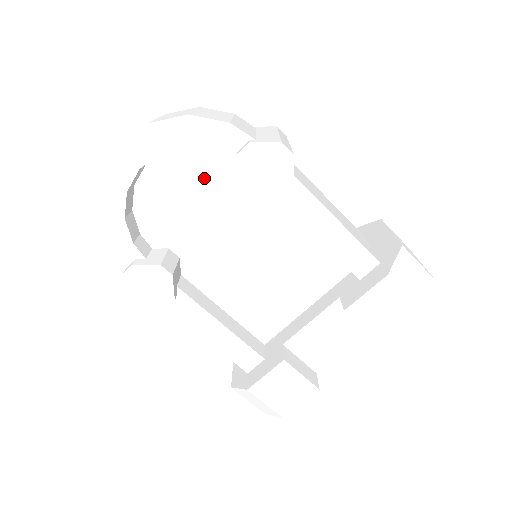
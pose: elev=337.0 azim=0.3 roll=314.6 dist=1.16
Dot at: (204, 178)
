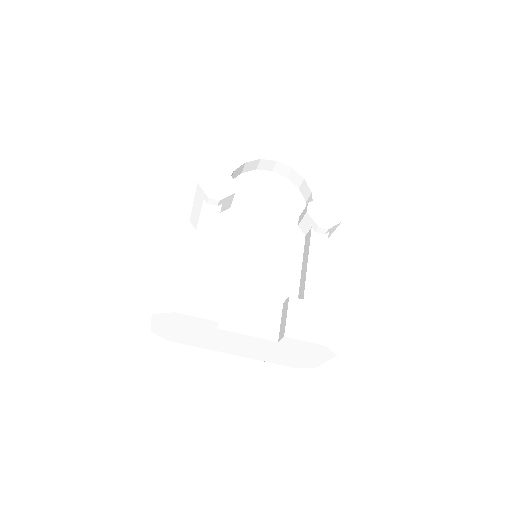
Dot at: (285, 201)
